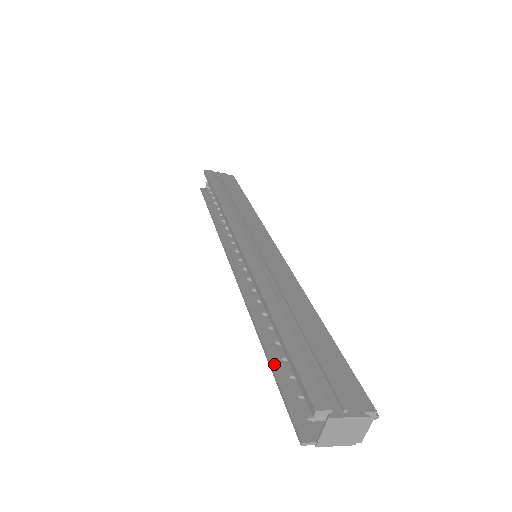
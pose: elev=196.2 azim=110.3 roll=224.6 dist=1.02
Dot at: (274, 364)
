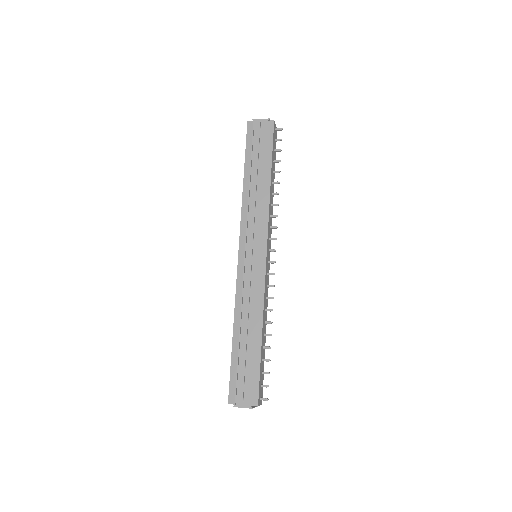
Dot at: occluded
